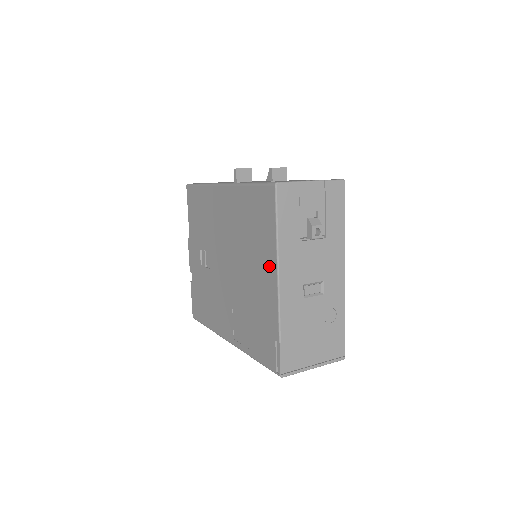
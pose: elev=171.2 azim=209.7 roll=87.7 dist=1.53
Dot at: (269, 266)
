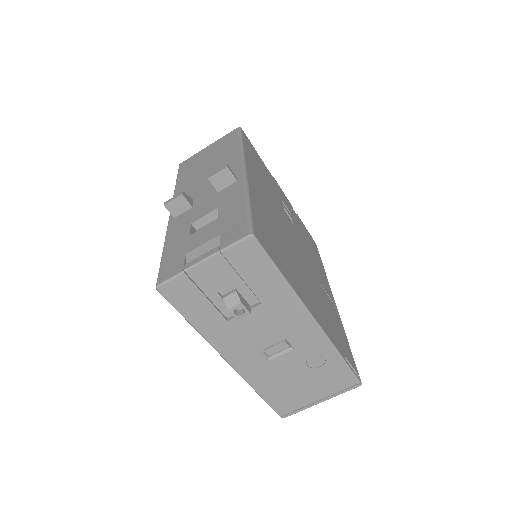
Dot at: occluded
